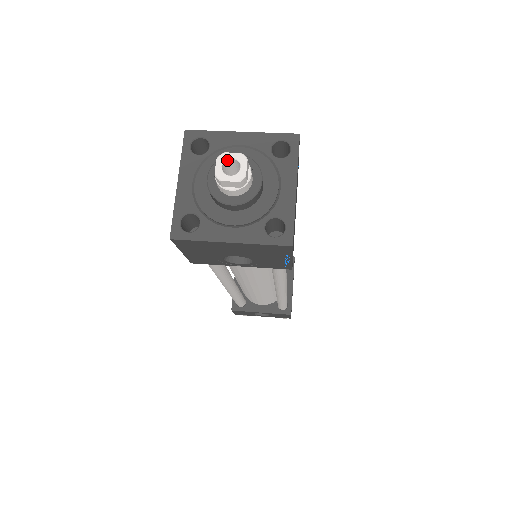
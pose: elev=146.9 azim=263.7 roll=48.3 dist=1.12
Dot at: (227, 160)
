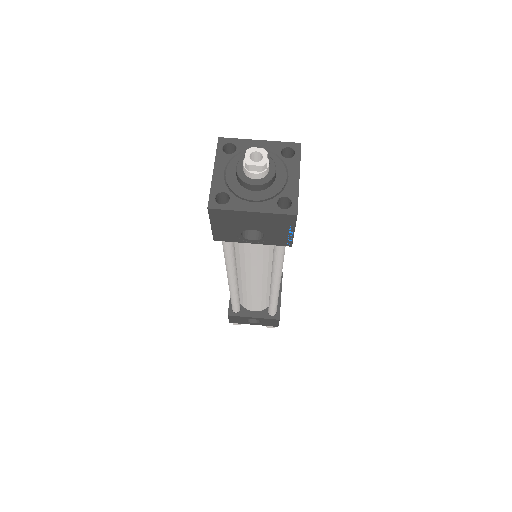
Dot at: (253, 152)
